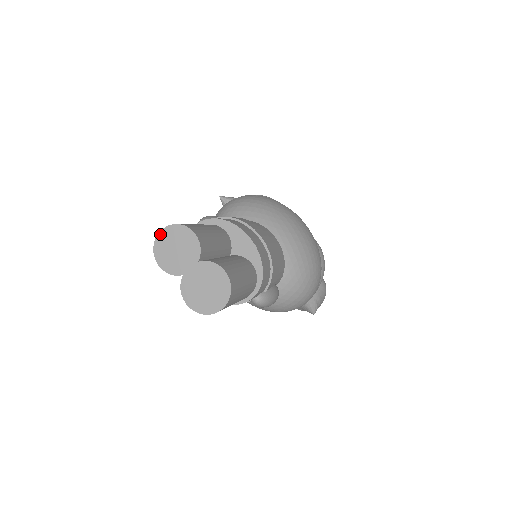
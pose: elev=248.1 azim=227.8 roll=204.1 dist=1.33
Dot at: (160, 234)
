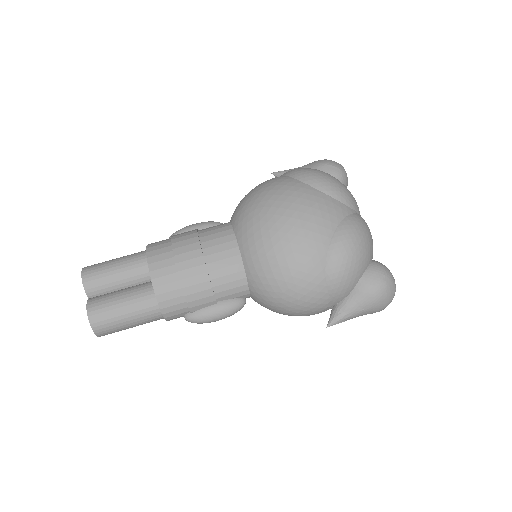
Dot at: occluded
